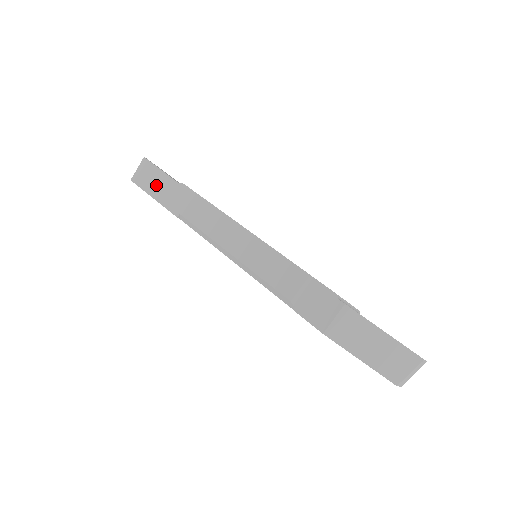
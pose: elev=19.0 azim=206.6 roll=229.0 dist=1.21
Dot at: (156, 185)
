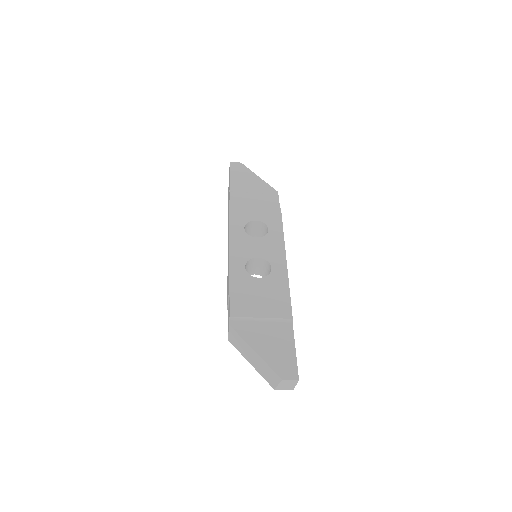
Dot at: occluded
